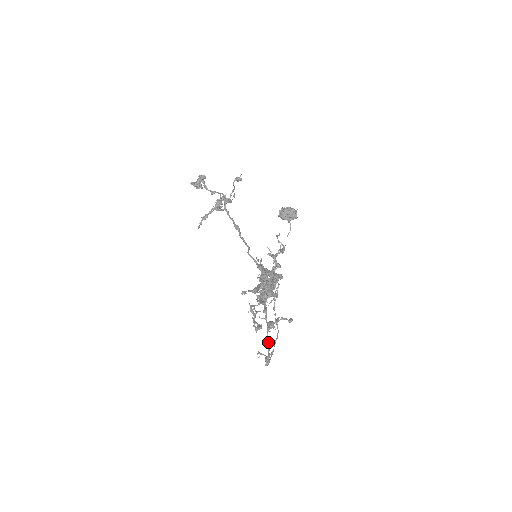
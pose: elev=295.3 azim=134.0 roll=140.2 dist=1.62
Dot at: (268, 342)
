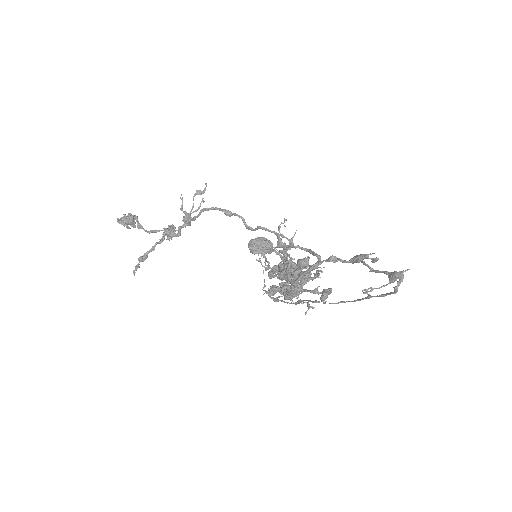
Dot at: (373, 269)
